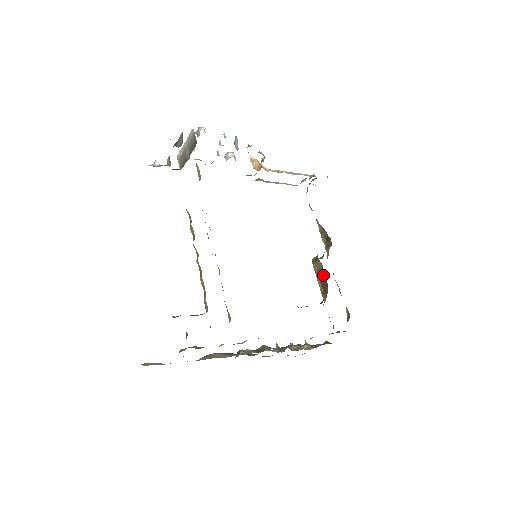
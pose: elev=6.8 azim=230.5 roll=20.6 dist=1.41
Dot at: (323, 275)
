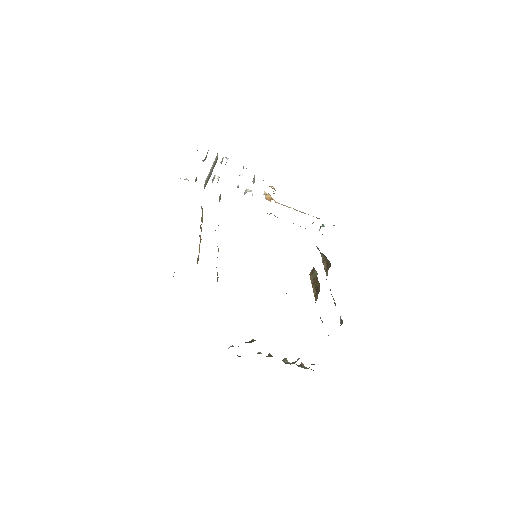
Dot at: (317, 279)
